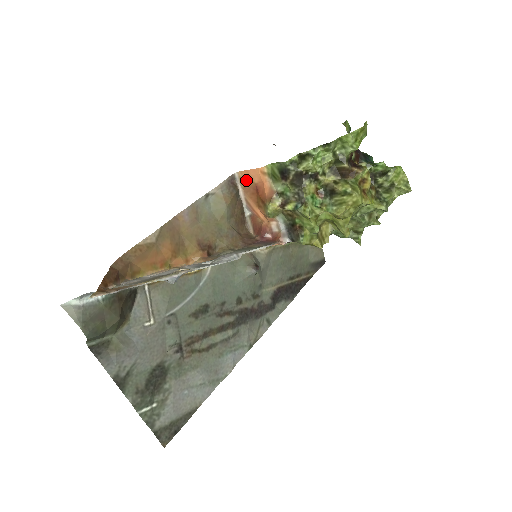
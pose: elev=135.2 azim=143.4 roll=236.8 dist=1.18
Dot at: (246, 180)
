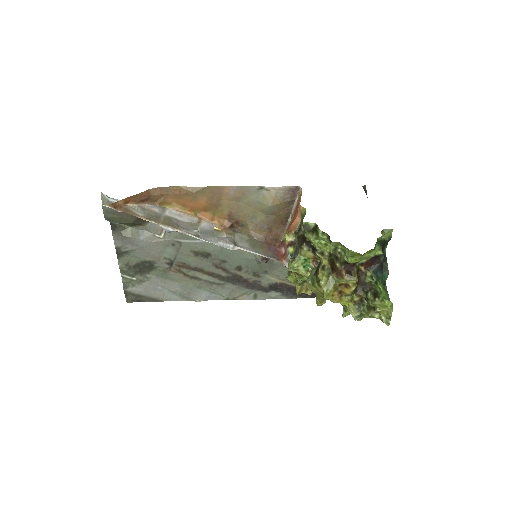
Dot at: occluded
